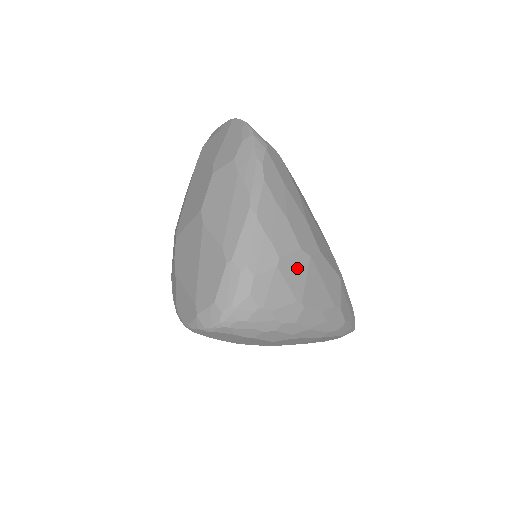
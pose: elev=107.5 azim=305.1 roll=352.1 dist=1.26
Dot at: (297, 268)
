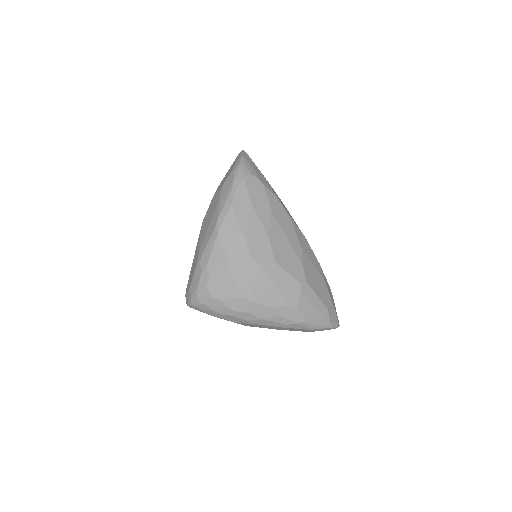
Dot at: (246, 273)
